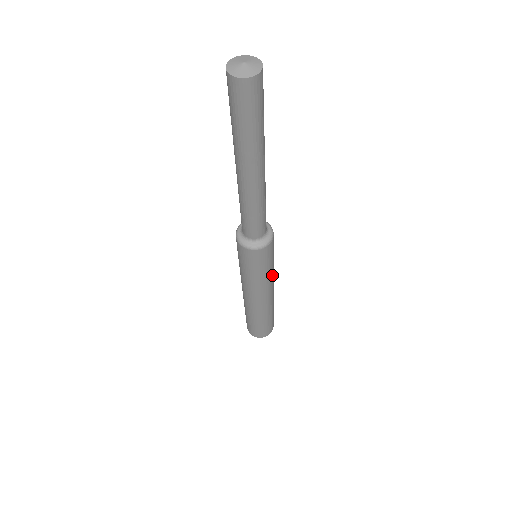
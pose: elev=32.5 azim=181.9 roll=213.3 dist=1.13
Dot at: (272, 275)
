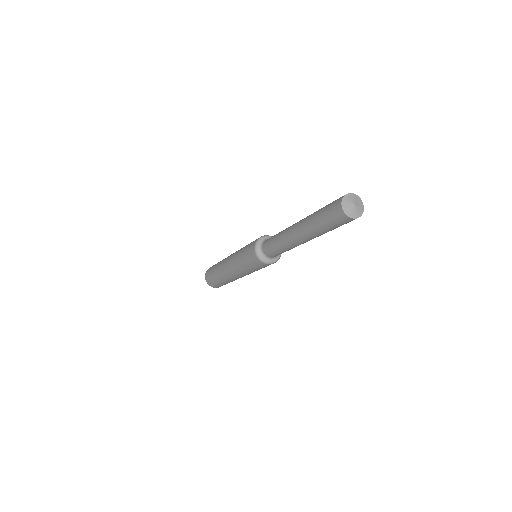
Dot at: (250, 273)
